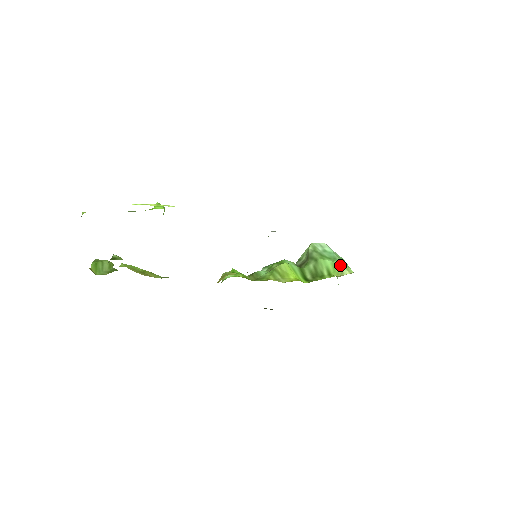
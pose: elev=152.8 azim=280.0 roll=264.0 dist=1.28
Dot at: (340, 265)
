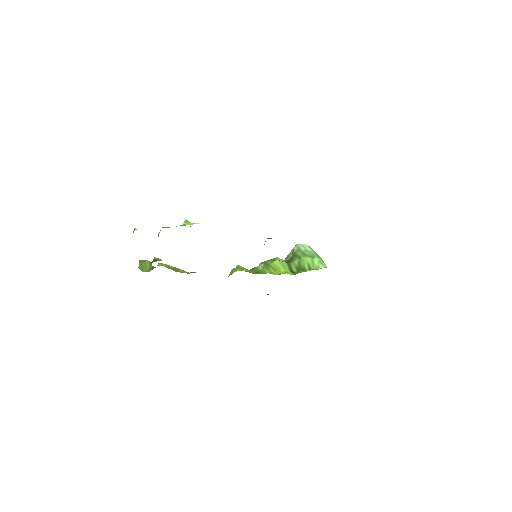
Dot at: (317, 261)
